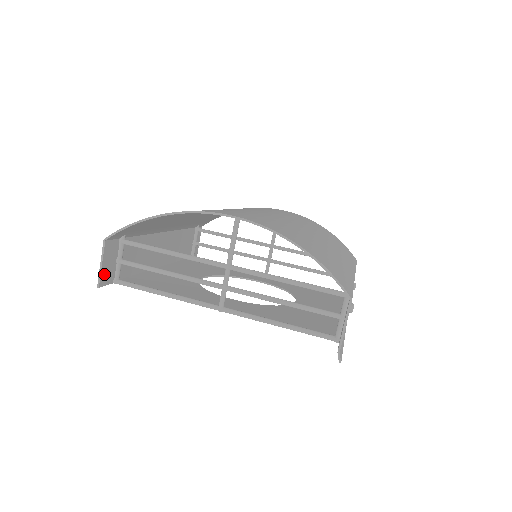
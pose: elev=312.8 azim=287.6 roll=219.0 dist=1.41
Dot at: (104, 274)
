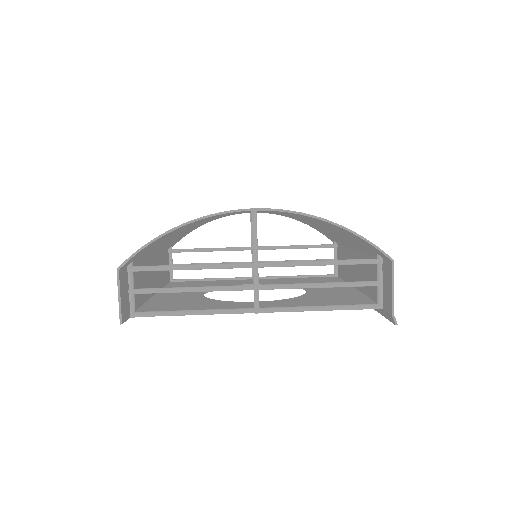
Dot at: (123, 308)
